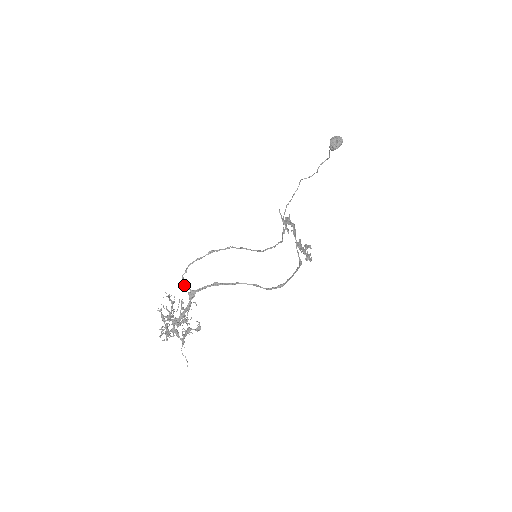
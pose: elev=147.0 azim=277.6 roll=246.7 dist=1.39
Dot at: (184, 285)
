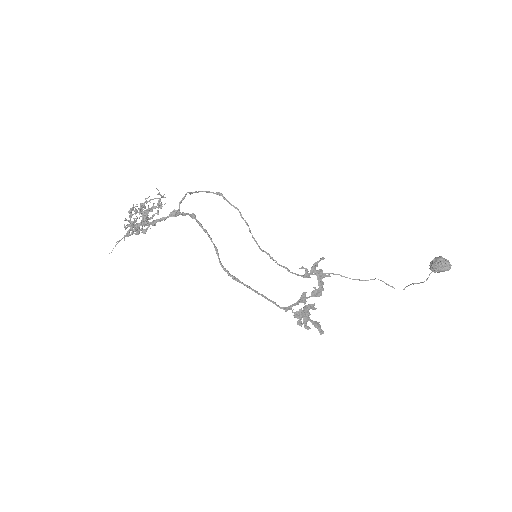
Dot at: (180, 202)
